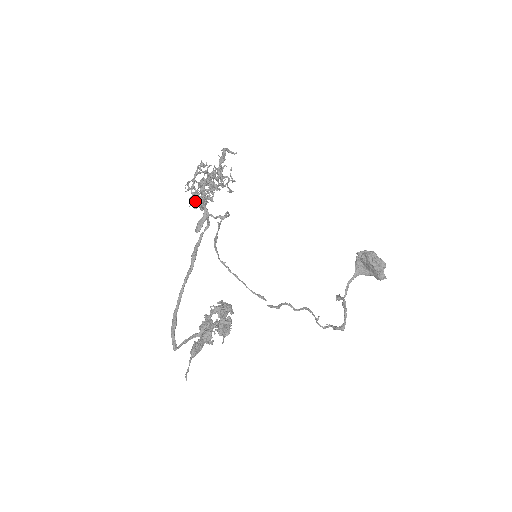
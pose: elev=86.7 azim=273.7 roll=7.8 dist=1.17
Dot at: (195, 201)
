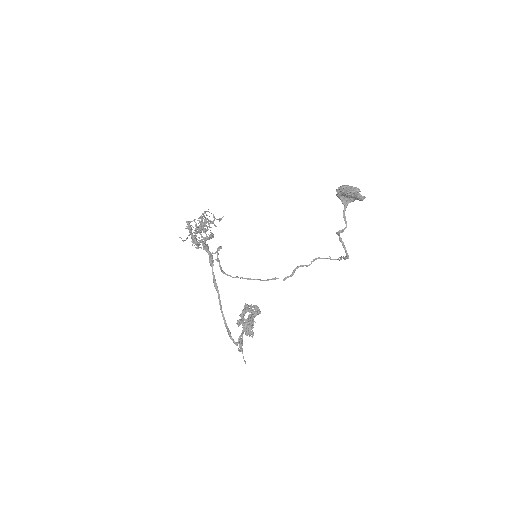
Dot at: (202, 245)
